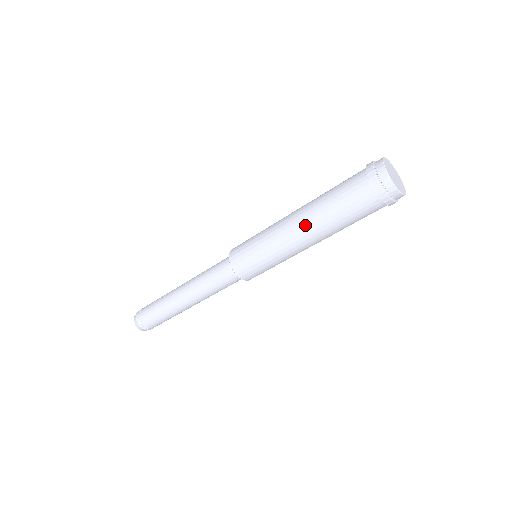
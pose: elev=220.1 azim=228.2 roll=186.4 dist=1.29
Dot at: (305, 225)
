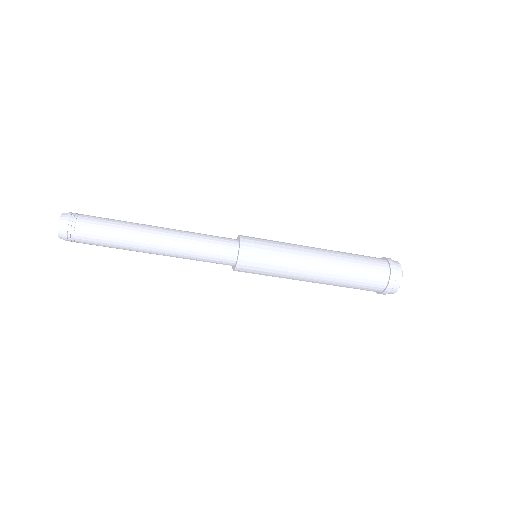
Dot at: (328, 265)
